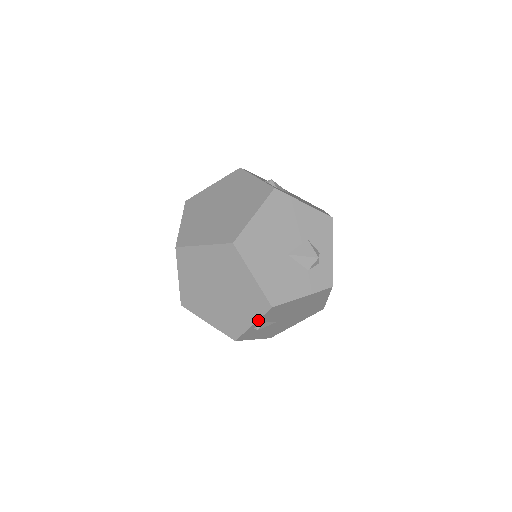
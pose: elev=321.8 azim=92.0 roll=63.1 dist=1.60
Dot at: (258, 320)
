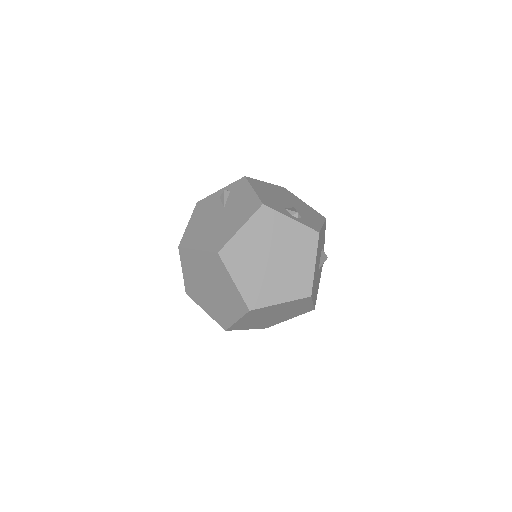
Dot at: (296, 316)
